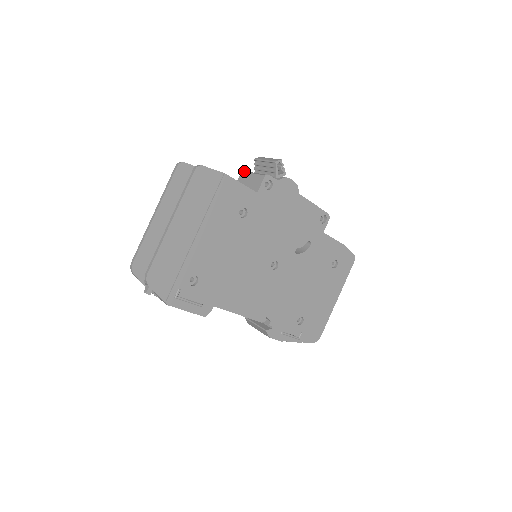
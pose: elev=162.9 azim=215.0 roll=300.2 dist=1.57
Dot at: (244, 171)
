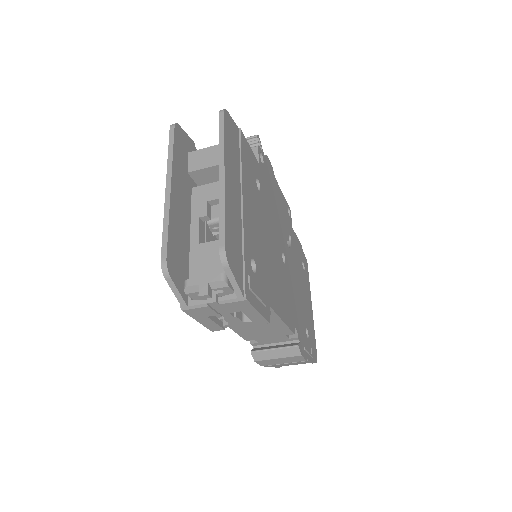
Dot at: occluded
